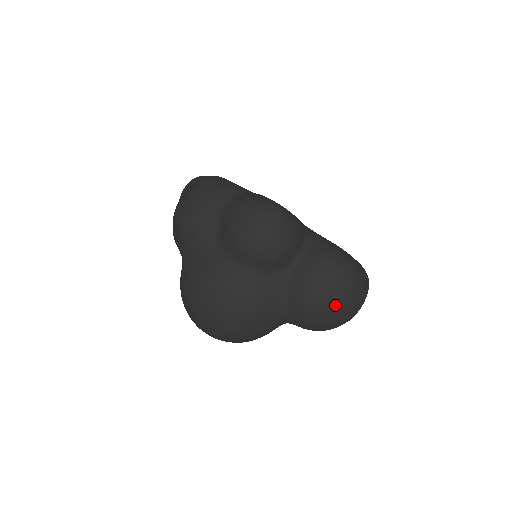
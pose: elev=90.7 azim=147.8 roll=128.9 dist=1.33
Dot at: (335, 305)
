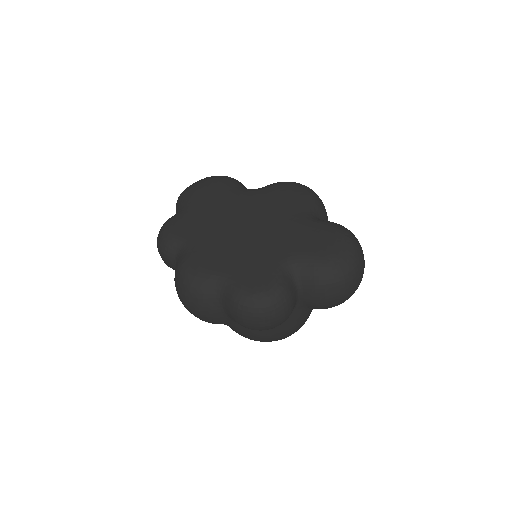
Dot at: (348, 297)
